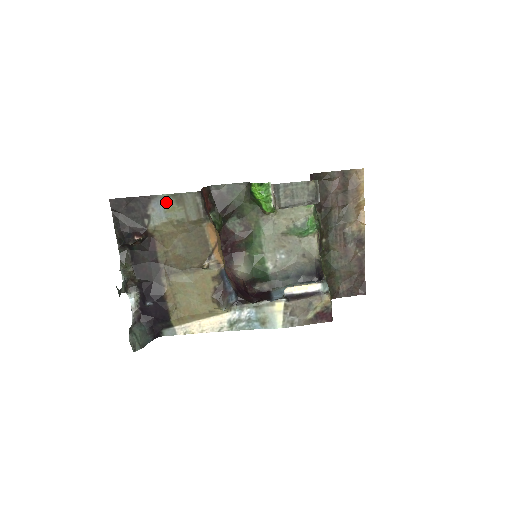
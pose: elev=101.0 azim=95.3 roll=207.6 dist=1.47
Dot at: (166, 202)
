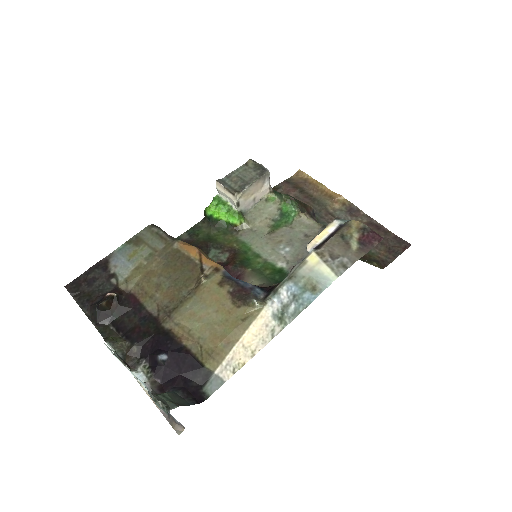
Dot at: (125, 252)
